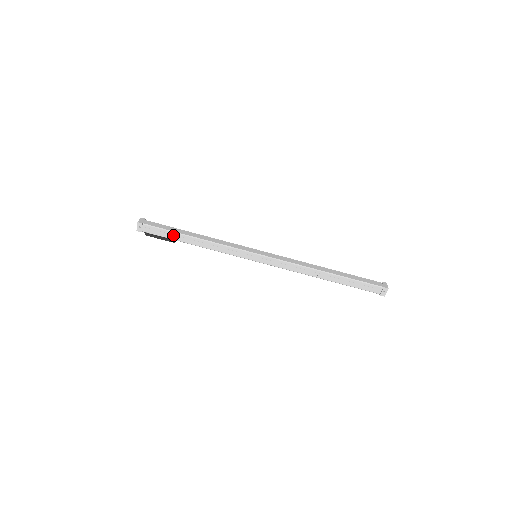
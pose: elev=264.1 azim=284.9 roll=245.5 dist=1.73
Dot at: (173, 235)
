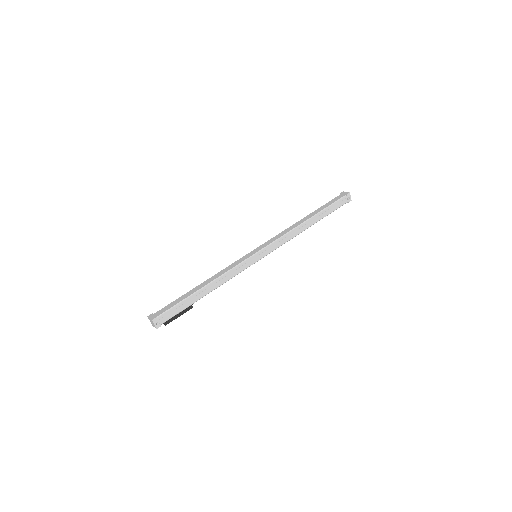
Dot at: (187, 302)
